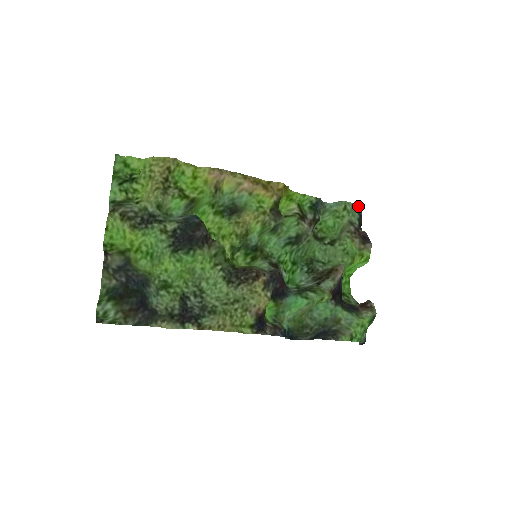
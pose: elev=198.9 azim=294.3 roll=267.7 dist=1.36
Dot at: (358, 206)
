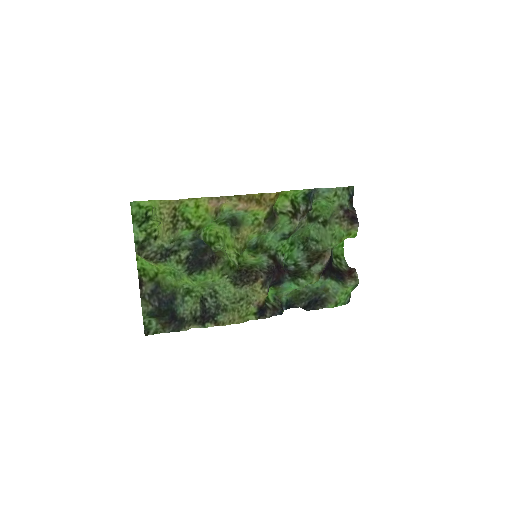
Dot at: (349, 187)
